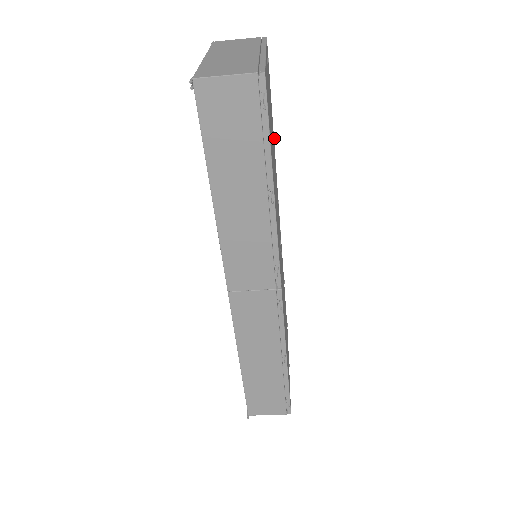
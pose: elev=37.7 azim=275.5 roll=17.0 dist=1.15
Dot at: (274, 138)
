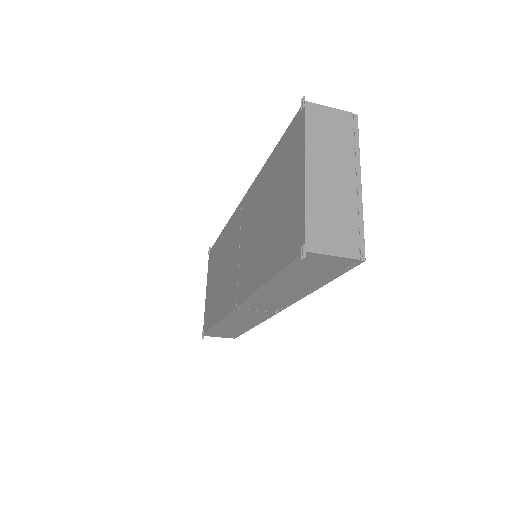
Dot at: occluded
